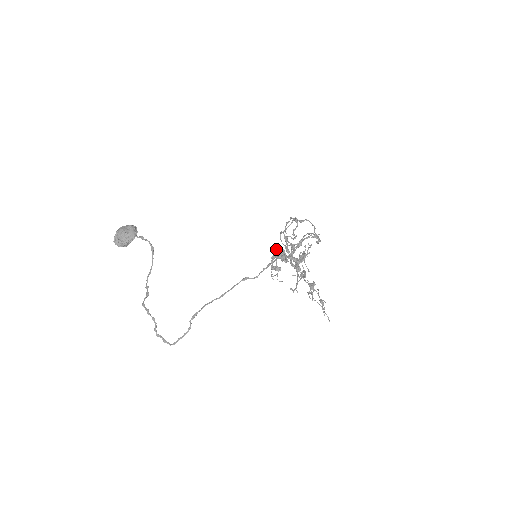
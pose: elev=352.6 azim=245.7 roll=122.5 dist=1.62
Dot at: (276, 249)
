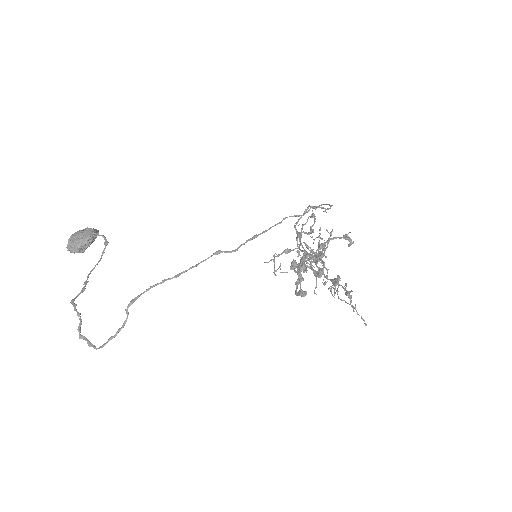
Dot at: (294, 261)
